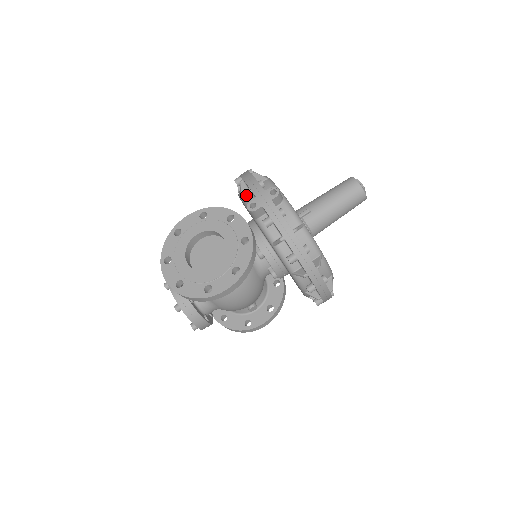
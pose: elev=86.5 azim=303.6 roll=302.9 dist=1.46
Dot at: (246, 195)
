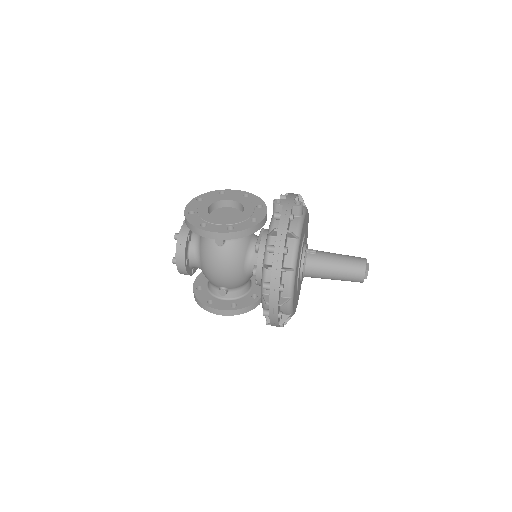
Dot at: (281, 197)
